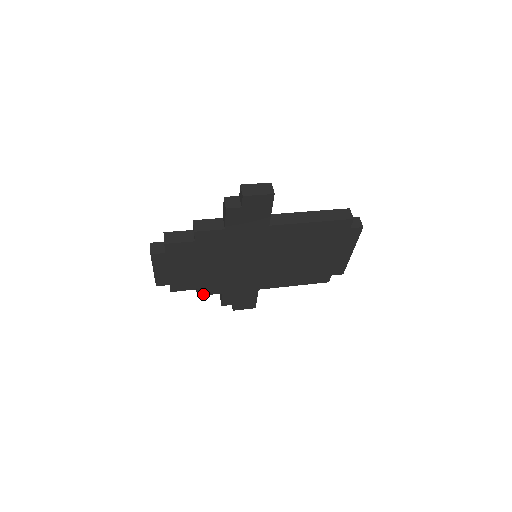
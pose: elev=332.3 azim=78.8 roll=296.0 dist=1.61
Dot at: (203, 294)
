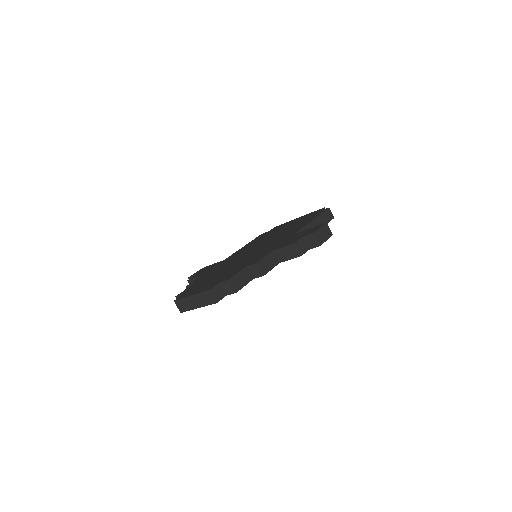
Dot at: occluded
